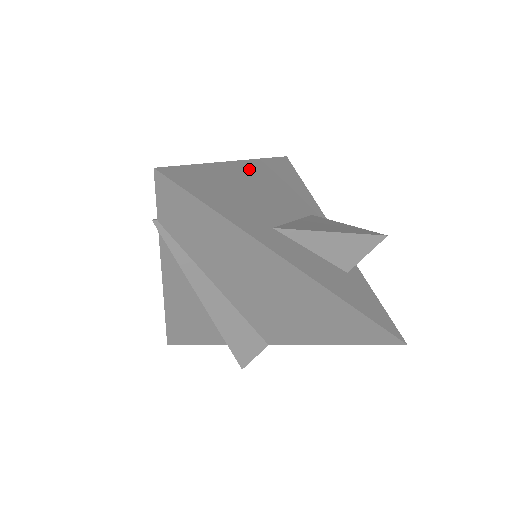
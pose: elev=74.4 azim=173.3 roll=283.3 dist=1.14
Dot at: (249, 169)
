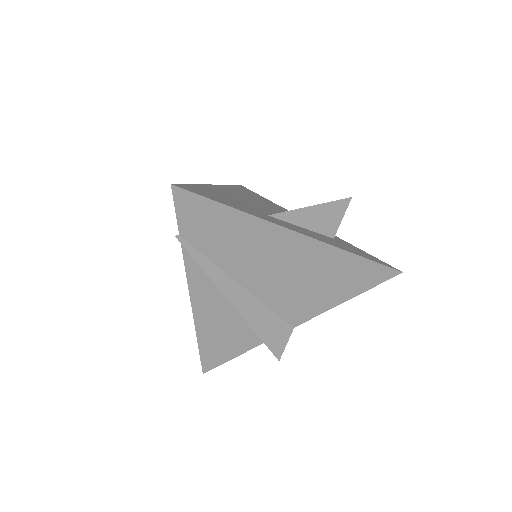
Dot at: (225, 189)
